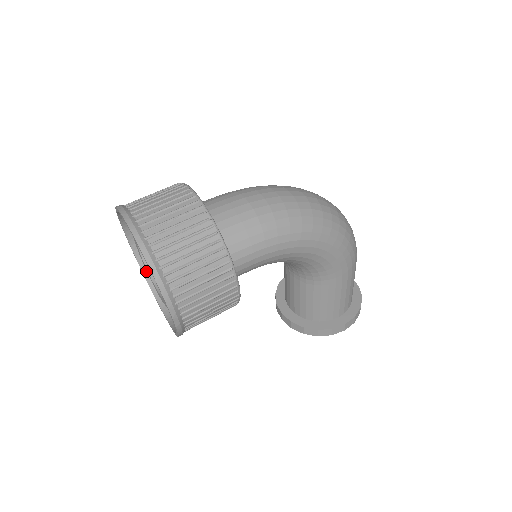
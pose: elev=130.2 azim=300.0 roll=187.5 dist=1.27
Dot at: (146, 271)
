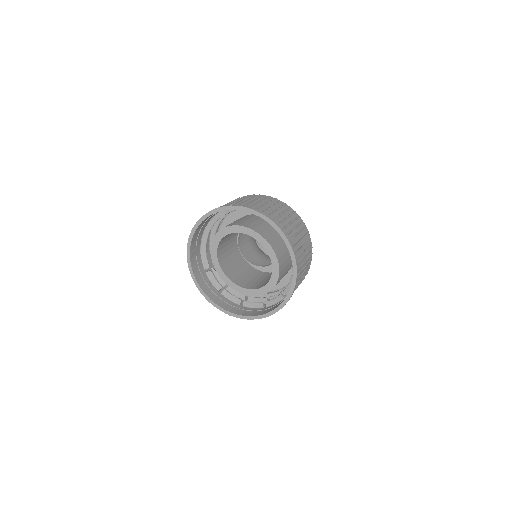
Dot at: (192, 256)
